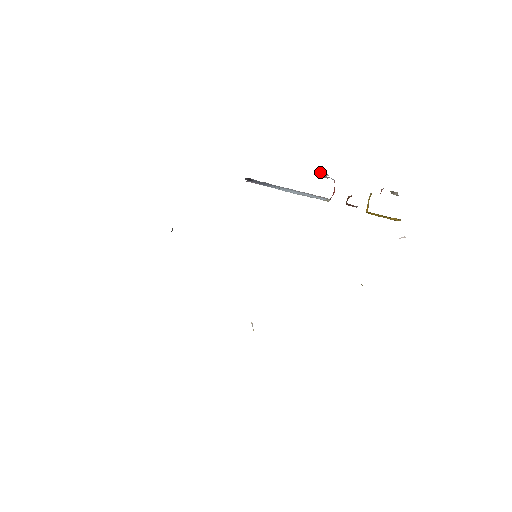
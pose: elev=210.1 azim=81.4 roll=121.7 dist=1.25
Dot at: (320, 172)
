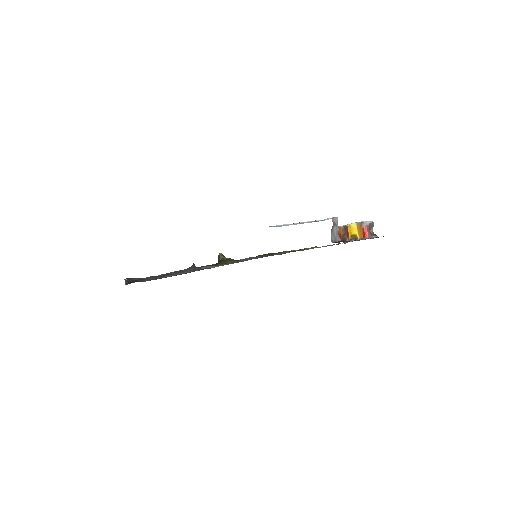
Dot at: (332, 229)
